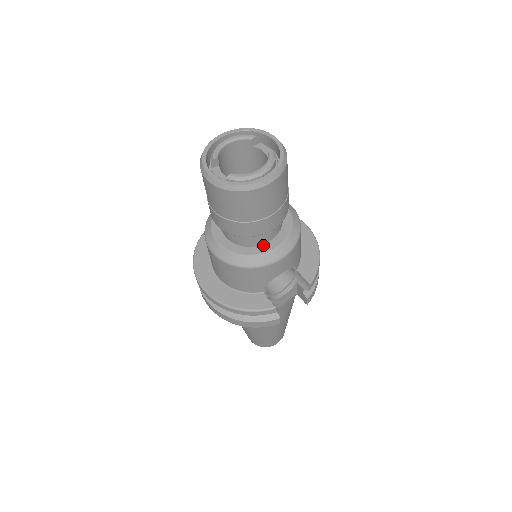
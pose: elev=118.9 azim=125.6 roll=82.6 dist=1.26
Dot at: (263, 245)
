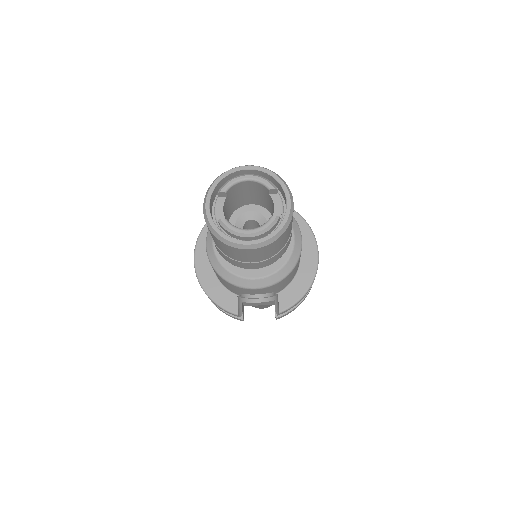
Dot at: (247, 269)
